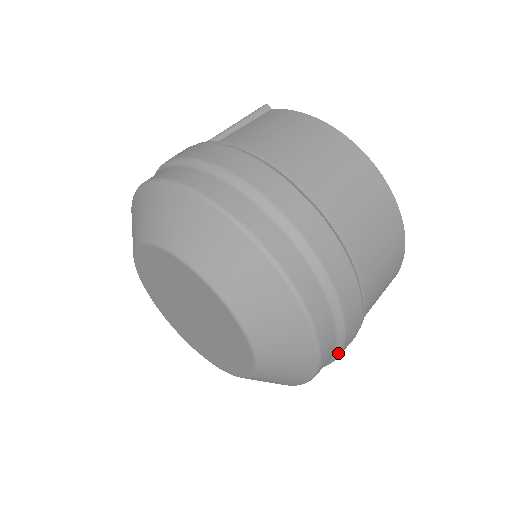
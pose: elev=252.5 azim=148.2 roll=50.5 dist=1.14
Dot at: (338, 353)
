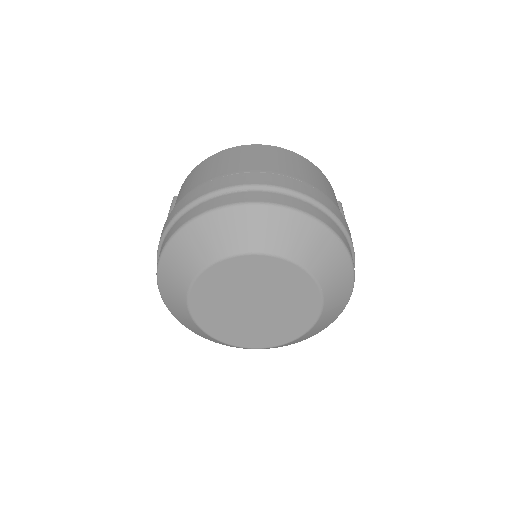
Dot at: (338, 221)
